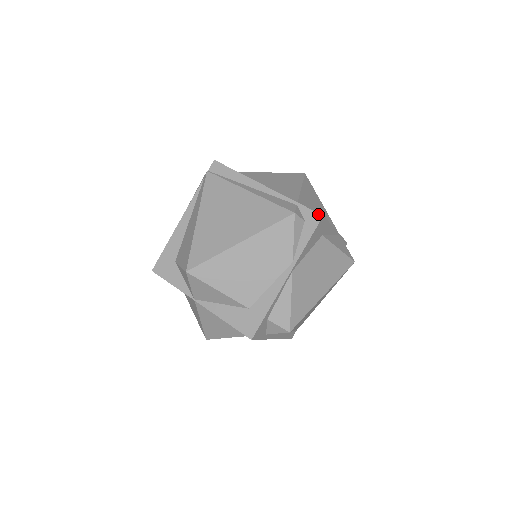
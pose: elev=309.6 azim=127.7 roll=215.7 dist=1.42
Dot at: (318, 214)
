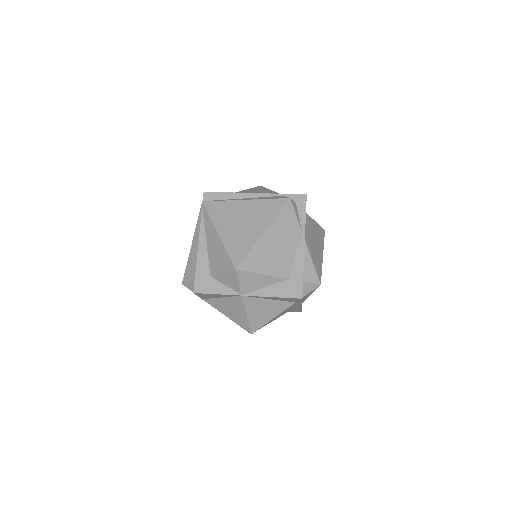
Dot at: (303, 195)
